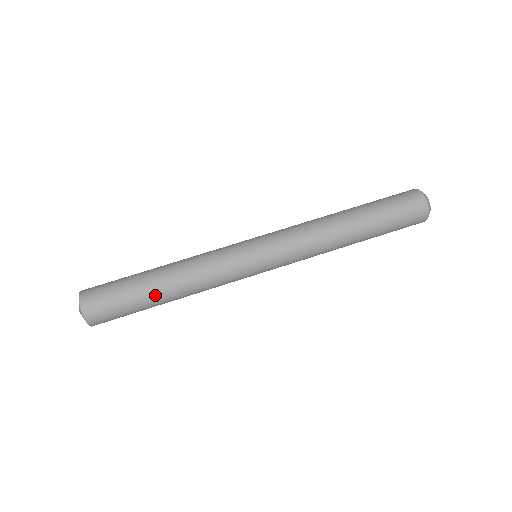
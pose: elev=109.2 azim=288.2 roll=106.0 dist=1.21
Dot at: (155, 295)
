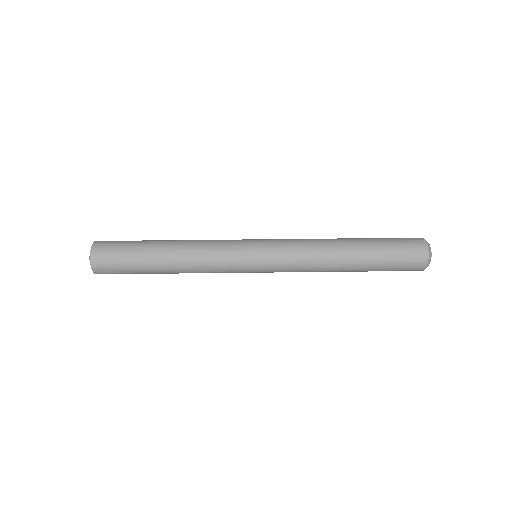
Dot at: (156, 253)
